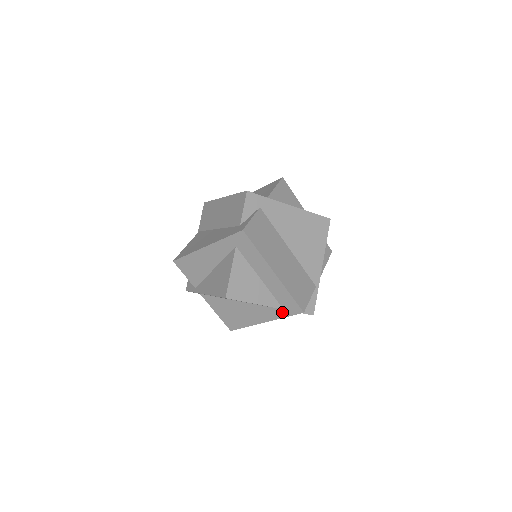
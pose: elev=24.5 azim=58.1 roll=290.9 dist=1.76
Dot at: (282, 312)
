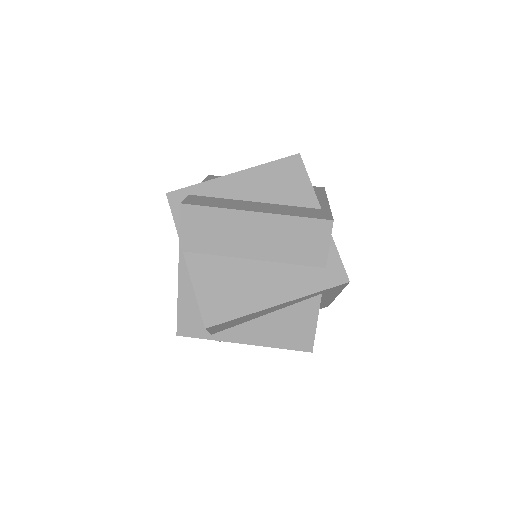
Dot at: occluded
